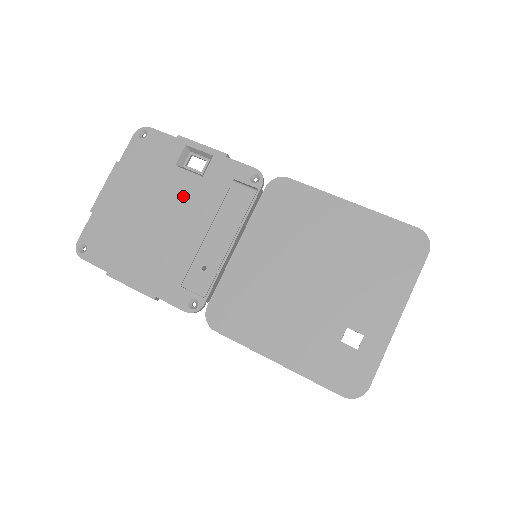
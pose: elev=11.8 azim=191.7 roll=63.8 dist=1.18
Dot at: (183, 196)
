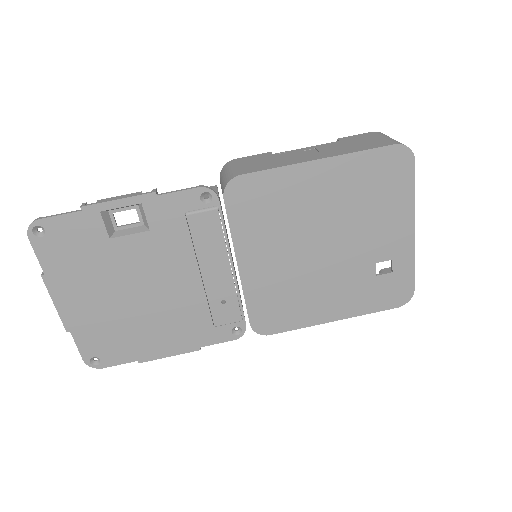
Dot at: (147, 260)
